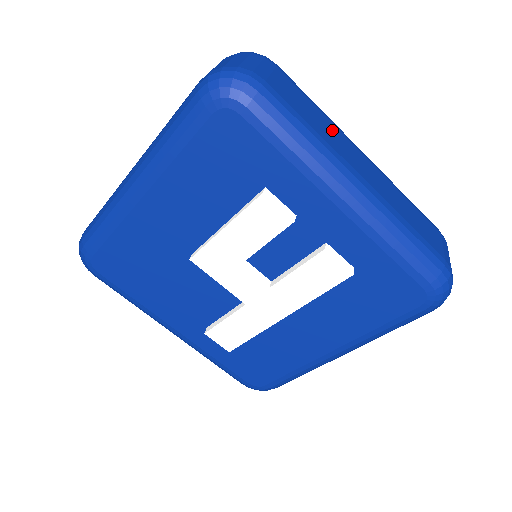
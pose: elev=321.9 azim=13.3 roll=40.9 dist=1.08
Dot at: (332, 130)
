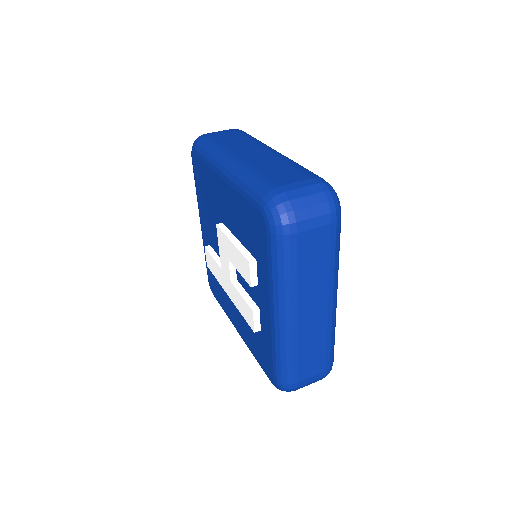
Dot at: (320, 280)
